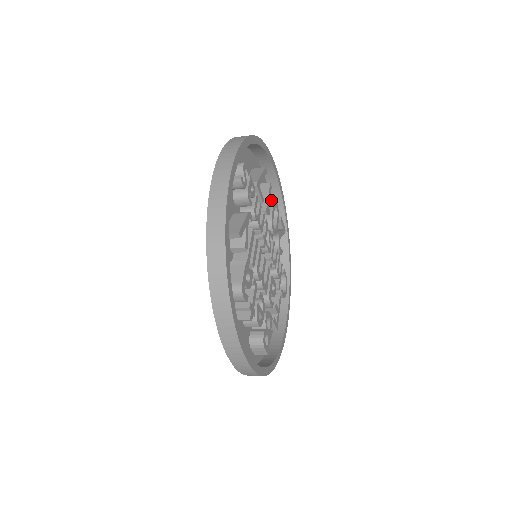
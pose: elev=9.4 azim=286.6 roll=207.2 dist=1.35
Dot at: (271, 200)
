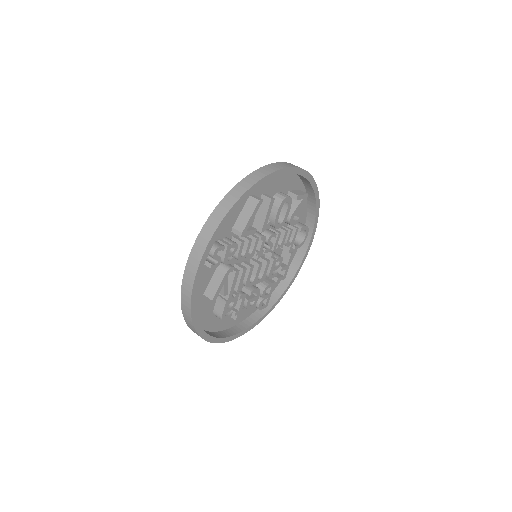
Dot at: occluded
